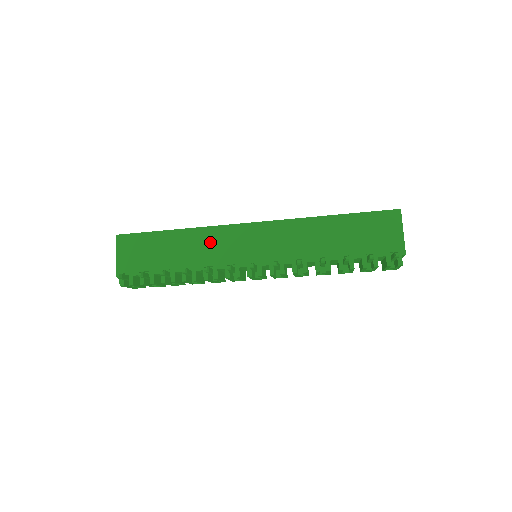
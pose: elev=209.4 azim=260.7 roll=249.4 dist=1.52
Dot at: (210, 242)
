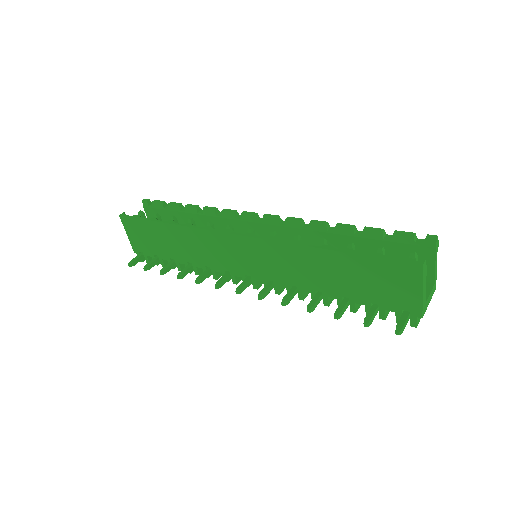
Dot at: (201, 244)
